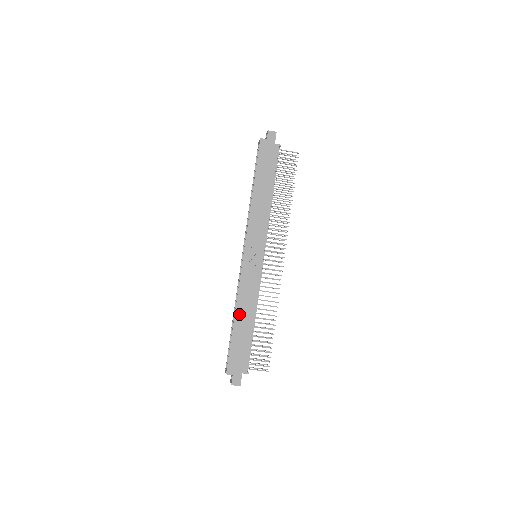
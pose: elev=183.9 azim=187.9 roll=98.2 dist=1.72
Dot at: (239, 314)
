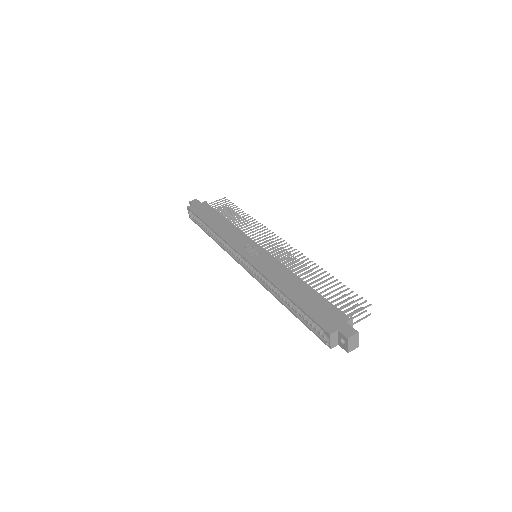
Dot at: (284, 288)
